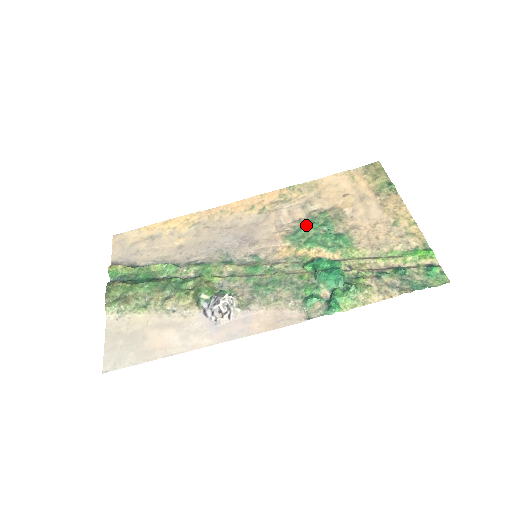
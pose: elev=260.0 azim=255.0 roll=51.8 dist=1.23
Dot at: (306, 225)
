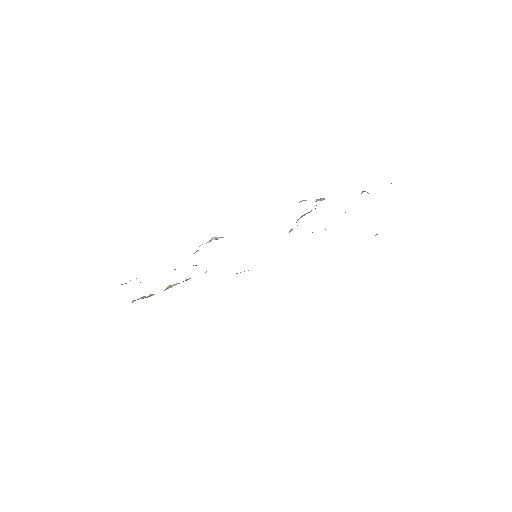
Dot at: occluded
